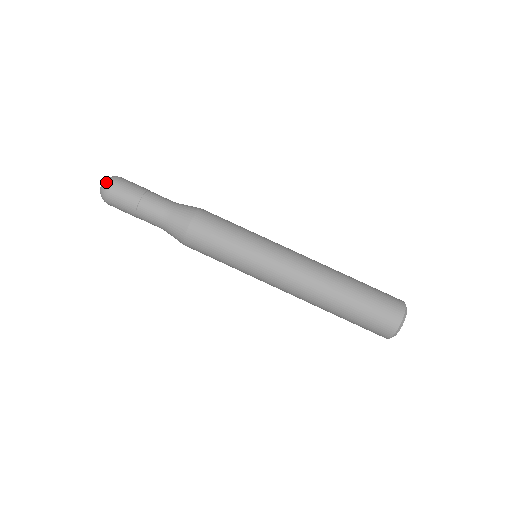
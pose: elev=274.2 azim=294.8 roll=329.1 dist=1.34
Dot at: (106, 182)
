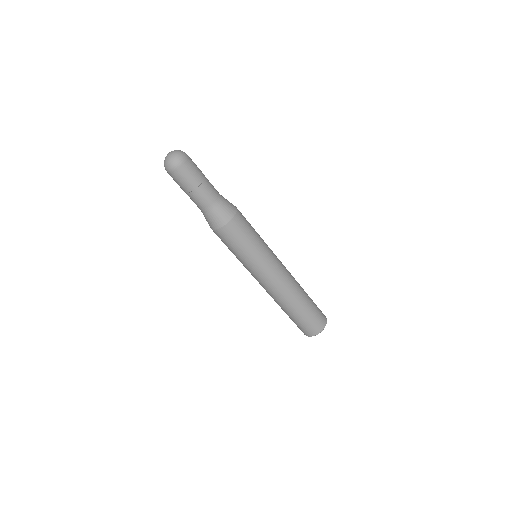
Dot at: (180, 155)
